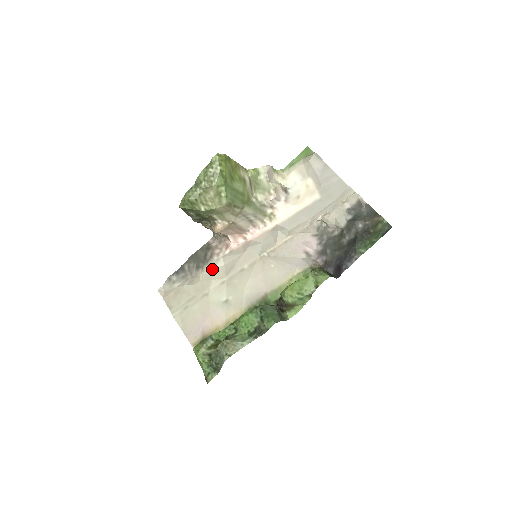
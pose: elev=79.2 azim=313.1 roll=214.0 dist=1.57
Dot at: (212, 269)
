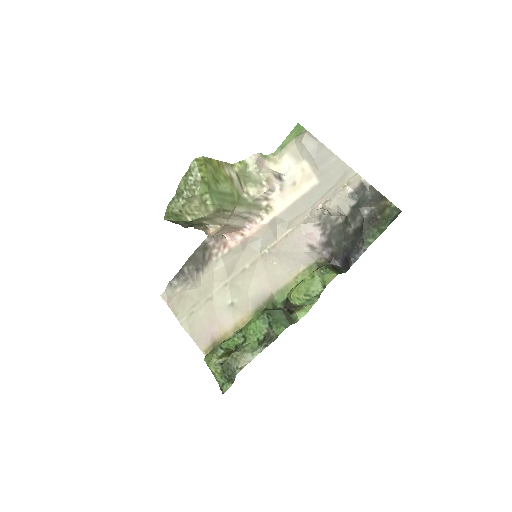
Dot at: (212, 271)
